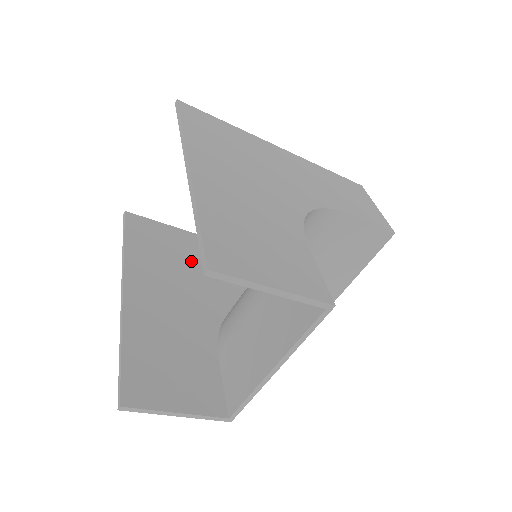
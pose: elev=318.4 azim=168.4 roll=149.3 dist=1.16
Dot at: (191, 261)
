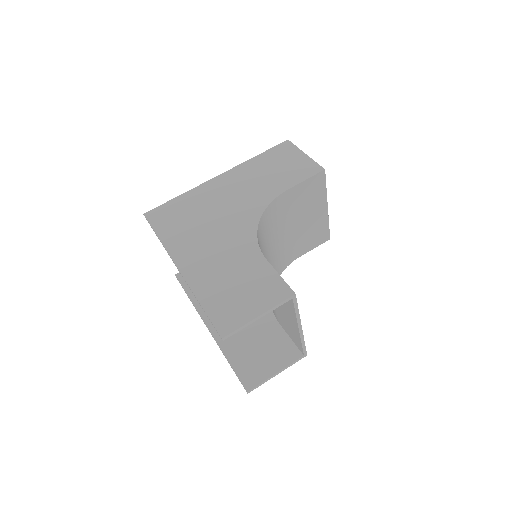
Dot at: occluded
